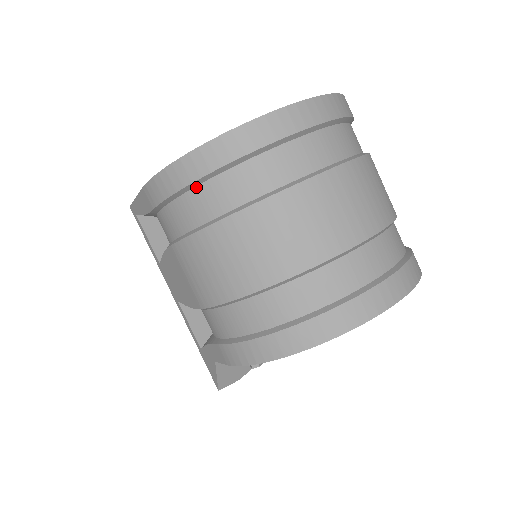
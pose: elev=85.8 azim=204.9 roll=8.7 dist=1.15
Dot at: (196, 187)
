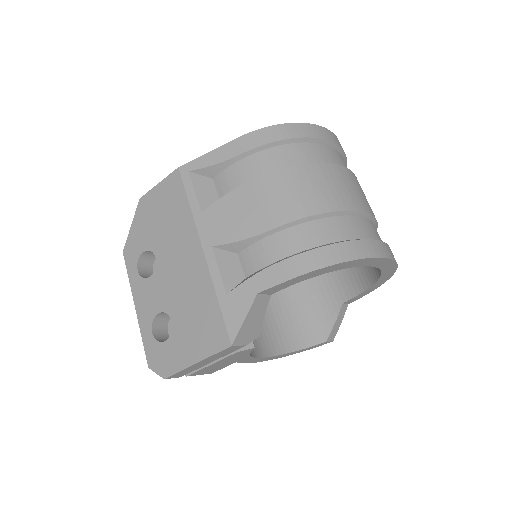
Dot at: (297, 143)
